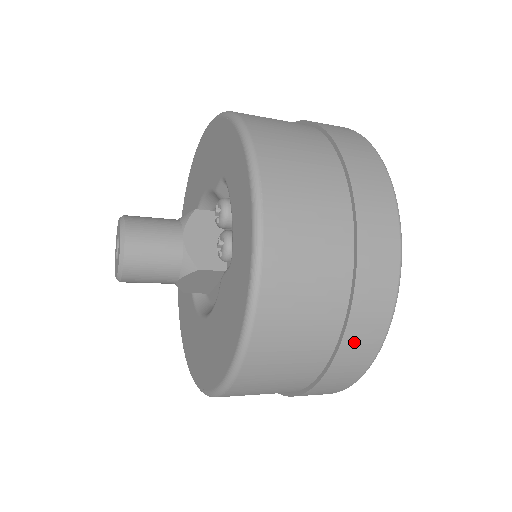
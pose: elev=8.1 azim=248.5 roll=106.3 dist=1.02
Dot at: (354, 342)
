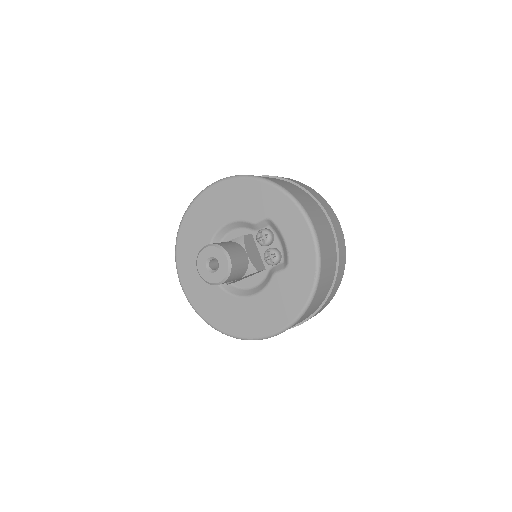
Dot at: (331, 296)
